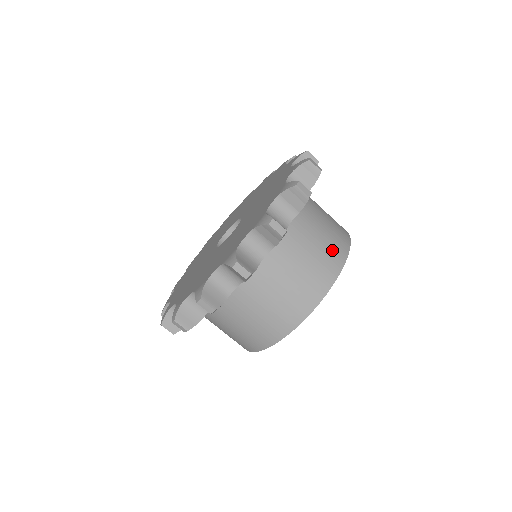
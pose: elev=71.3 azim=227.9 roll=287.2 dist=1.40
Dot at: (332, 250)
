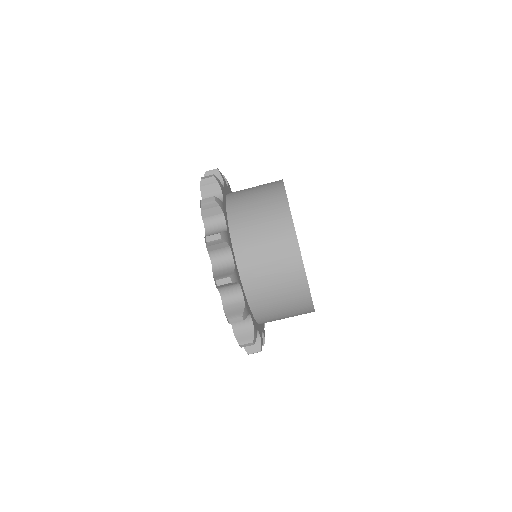
Dot at: (269, 189)
